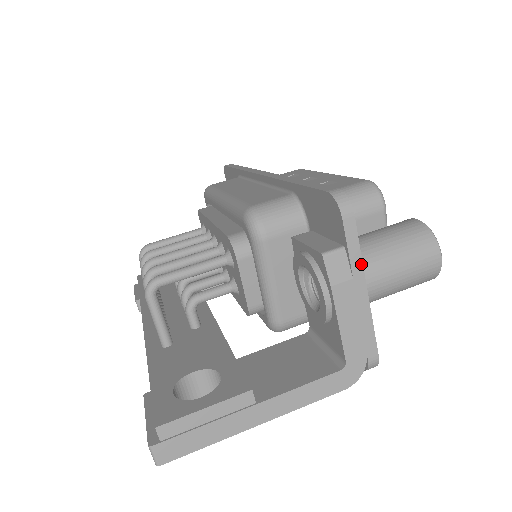
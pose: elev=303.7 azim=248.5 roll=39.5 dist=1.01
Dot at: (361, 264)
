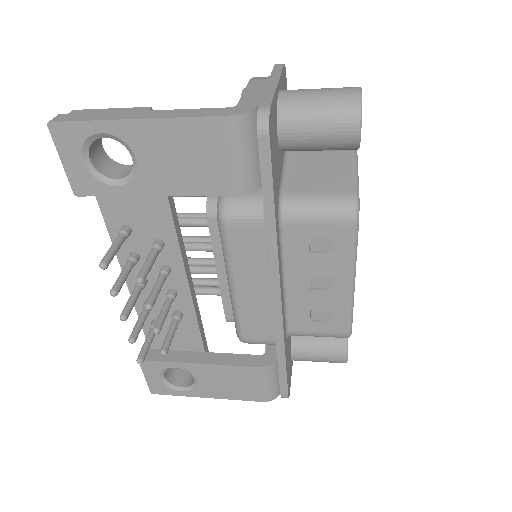
Dot at: (279, 76)
